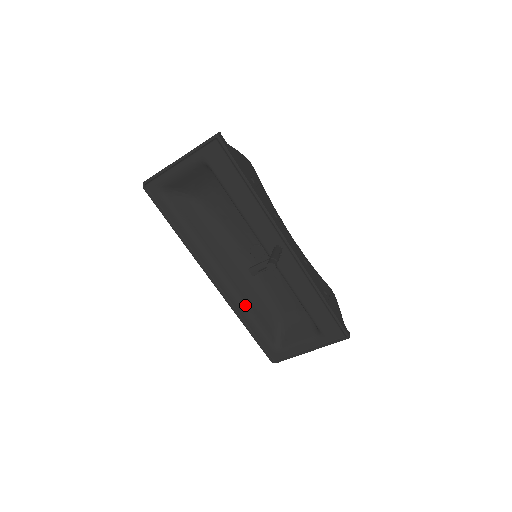
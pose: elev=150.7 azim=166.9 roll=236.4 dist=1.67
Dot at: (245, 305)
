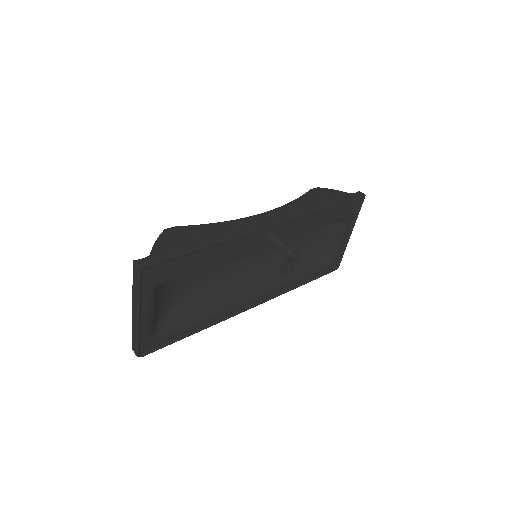
Dot at: (286, 280)
